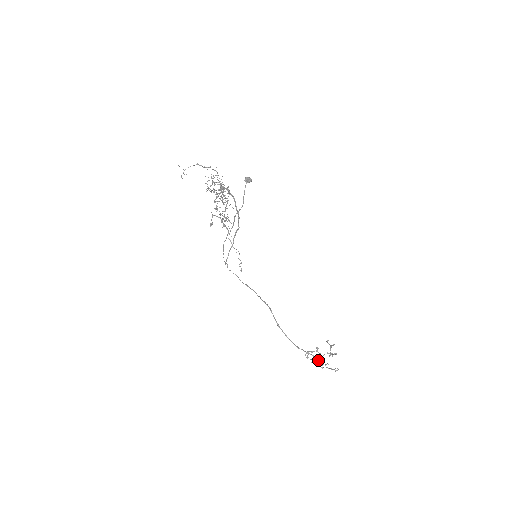
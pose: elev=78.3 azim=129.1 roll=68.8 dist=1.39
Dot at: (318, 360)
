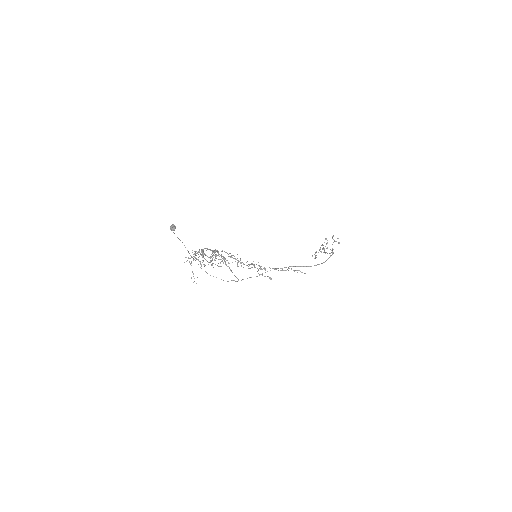
Dot at: (332, 252)
